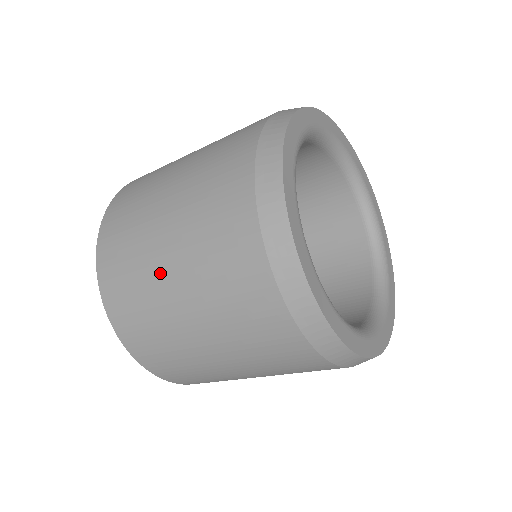
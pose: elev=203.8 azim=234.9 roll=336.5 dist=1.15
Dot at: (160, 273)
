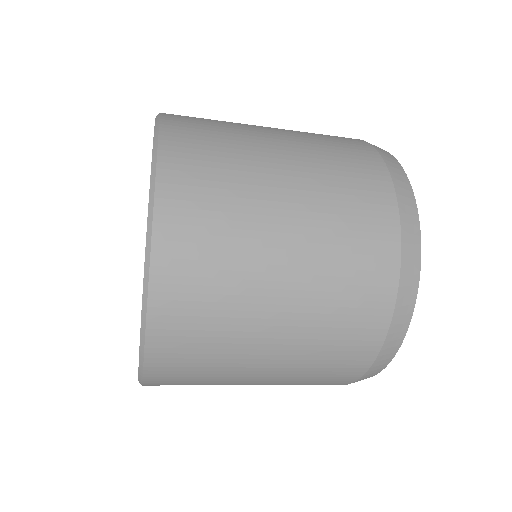
Dot at: (261, 314)
